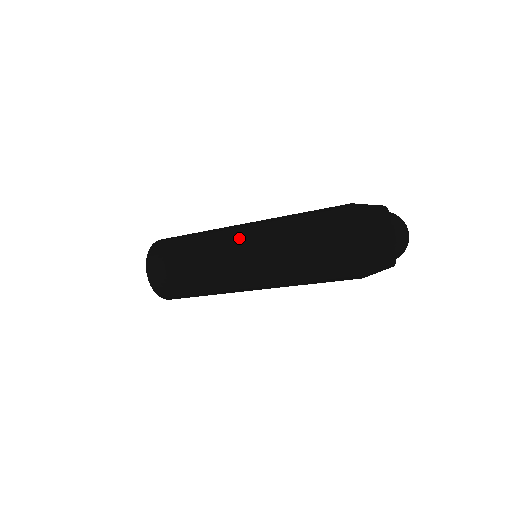
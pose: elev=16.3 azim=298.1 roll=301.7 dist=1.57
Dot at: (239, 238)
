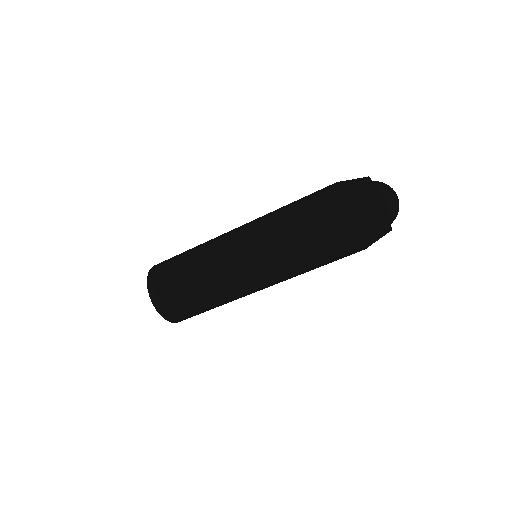
Dot at: (238, 243)
